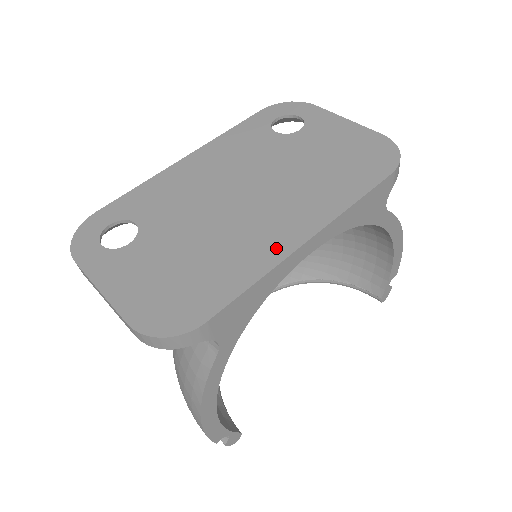
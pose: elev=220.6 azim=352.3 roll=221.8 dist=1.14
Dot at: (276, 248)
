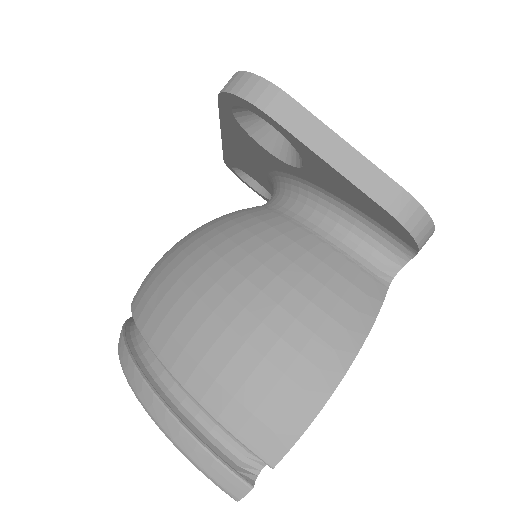
Dot at: occluded
